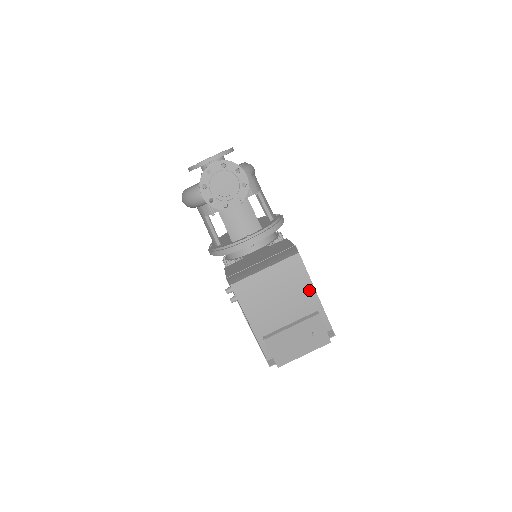
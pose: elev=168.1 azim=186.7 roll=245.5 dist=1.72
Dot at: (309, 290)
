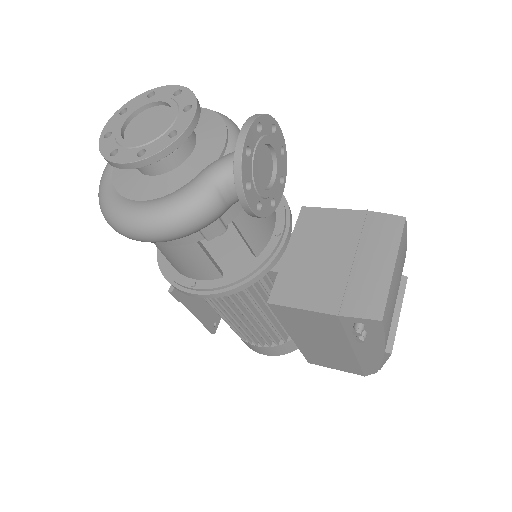
Dot at: occluded
